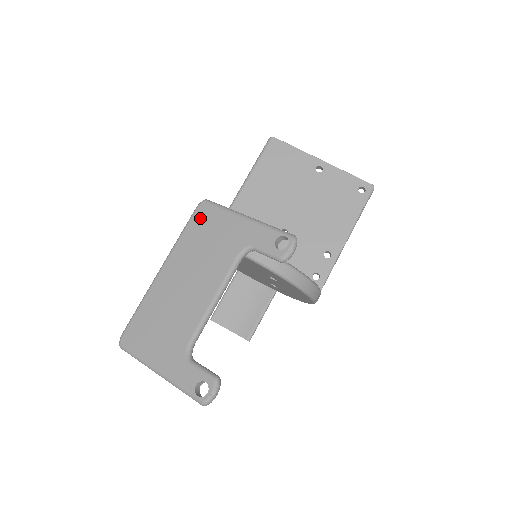
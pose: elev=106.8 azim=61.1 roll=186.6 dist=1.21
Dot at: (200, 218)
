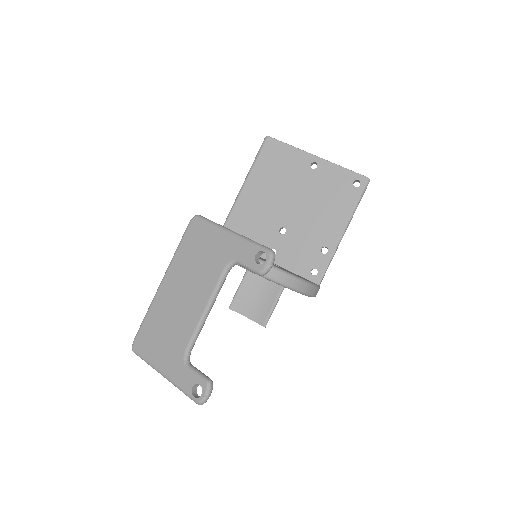
Dot at: (192, 233)
